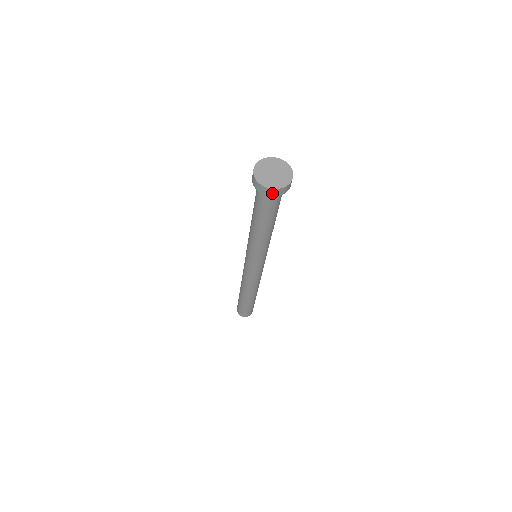
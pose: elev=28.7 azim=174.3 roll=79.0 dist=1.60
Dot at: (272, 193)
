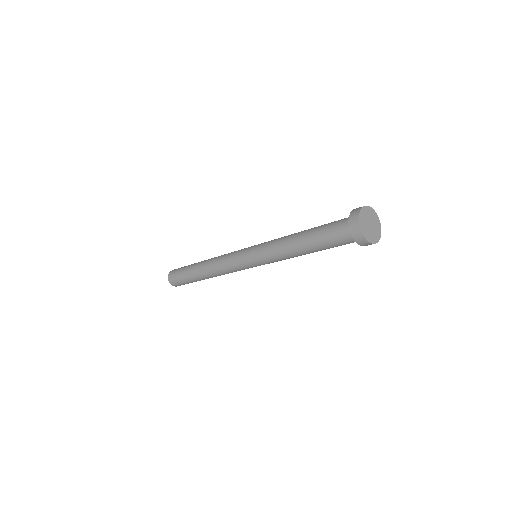
Dot at: occluded
